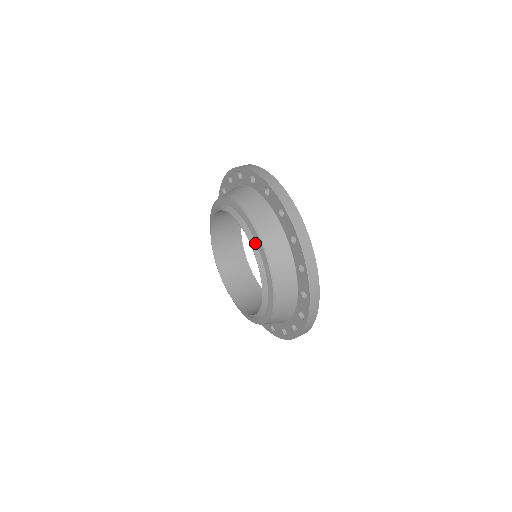
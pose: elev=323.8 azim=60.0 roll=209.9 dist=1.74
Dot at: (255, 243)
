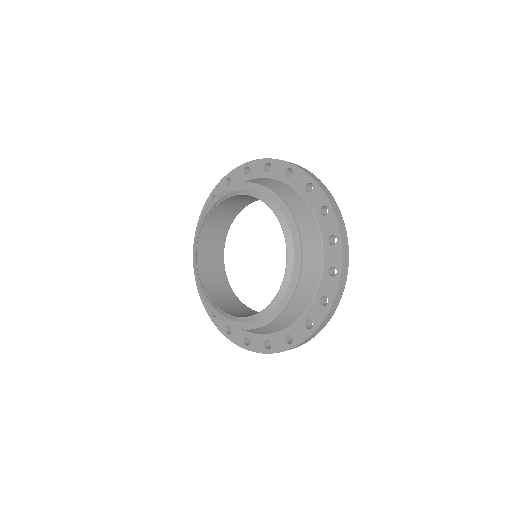
Dot at: (290, 234)
